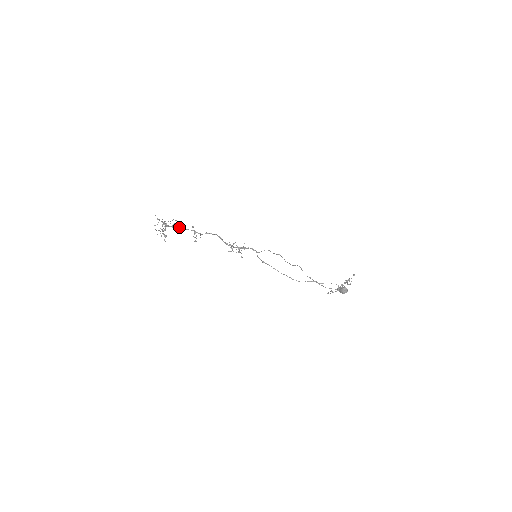
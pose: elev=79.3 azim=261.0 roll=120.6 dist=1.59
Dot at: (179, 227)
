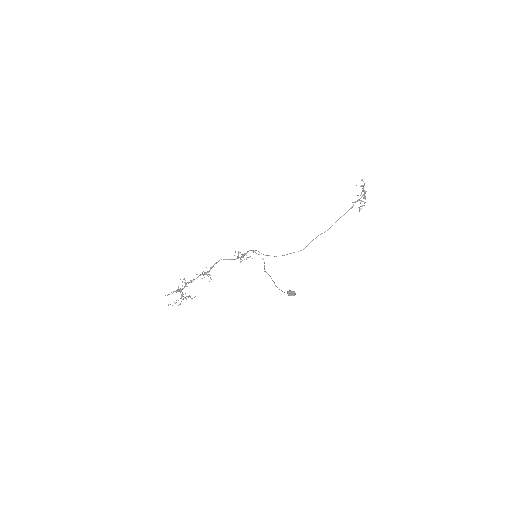
Dot at: occluded
